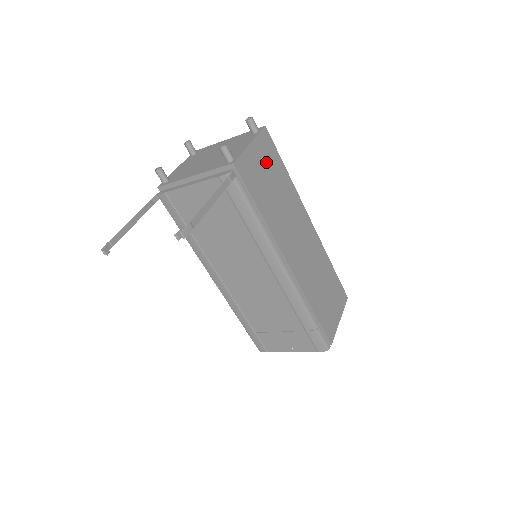
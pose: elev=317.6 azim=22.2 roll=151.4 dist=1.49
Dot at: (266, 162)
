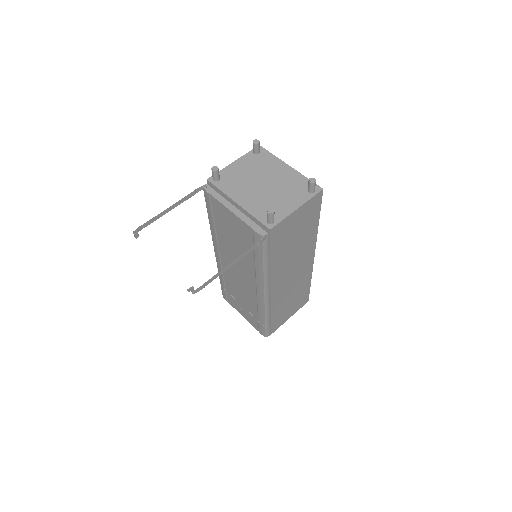
Dot at: (303, 220)
